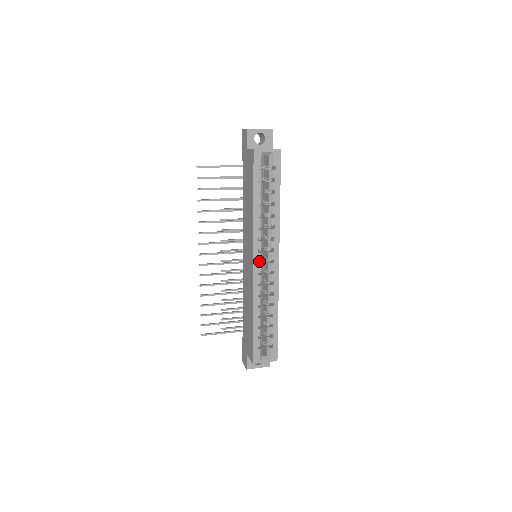
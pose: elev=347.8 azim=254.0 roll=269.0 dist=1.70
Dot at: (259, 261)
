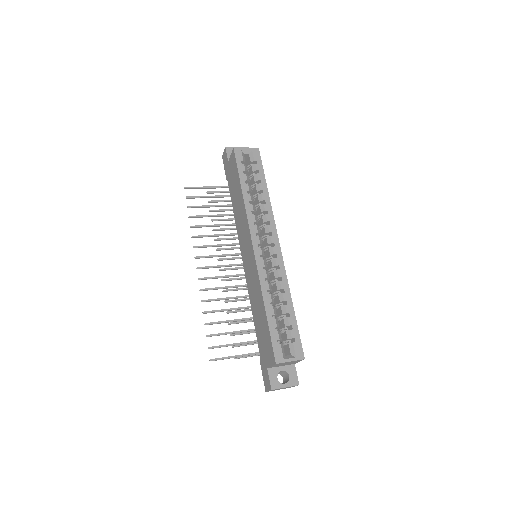
Dot at: occluded
